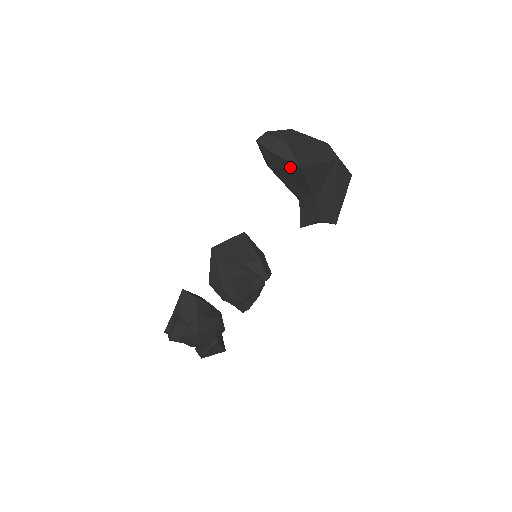
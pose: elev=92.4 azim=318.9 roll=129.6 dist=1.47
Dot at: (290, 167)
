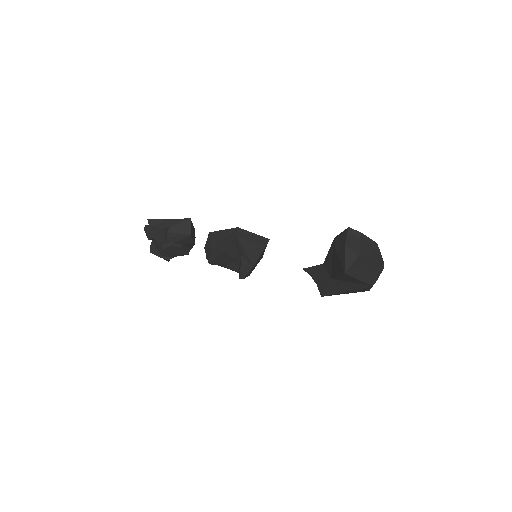
Dot at: (342, 263)
